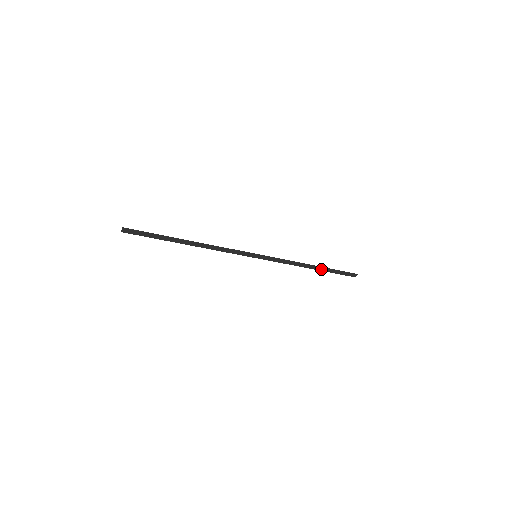
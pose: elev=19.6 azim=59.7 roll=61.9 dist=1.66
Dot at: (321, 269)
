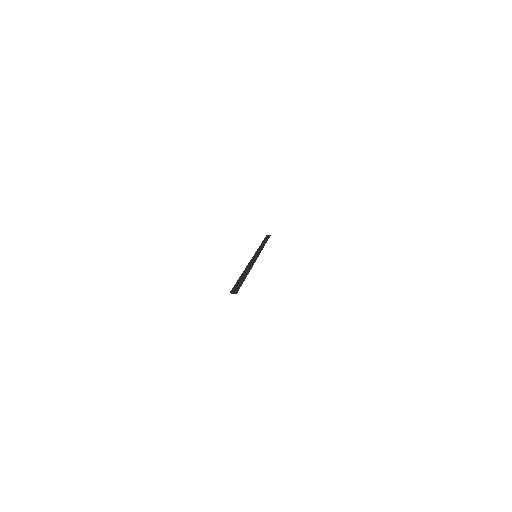
Dot at: (264, 241)
